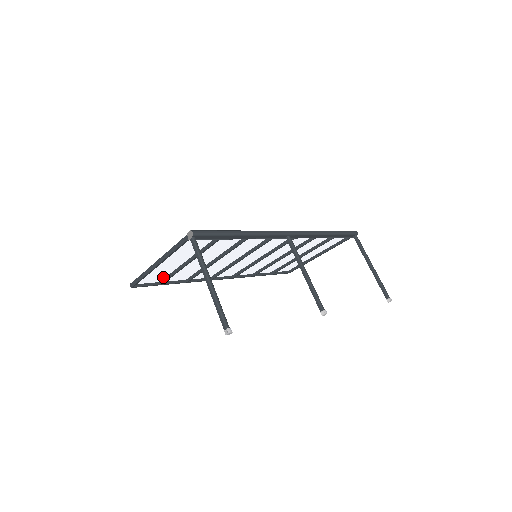
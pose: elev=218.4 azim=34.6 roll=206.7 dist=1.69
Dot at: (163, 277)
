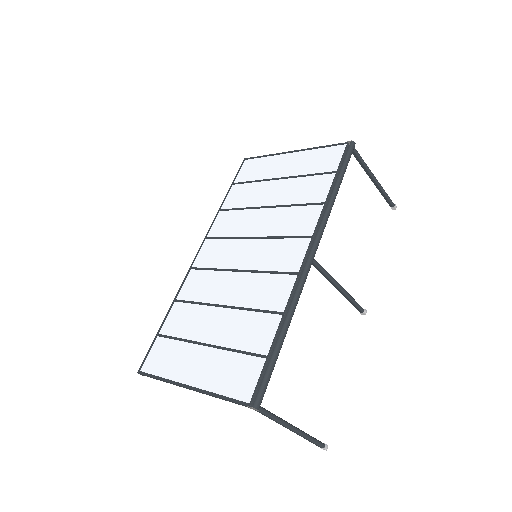
Dot at: (166, 341)
